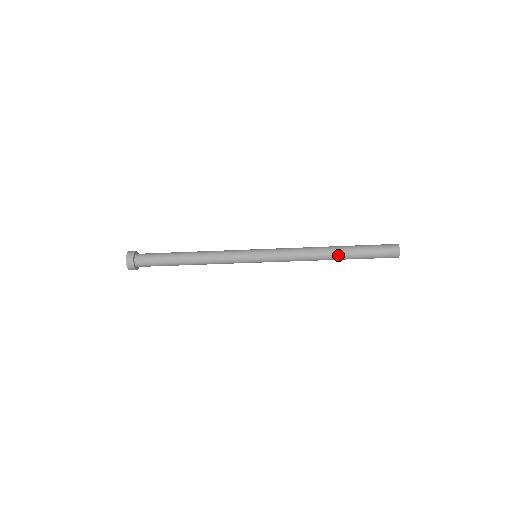
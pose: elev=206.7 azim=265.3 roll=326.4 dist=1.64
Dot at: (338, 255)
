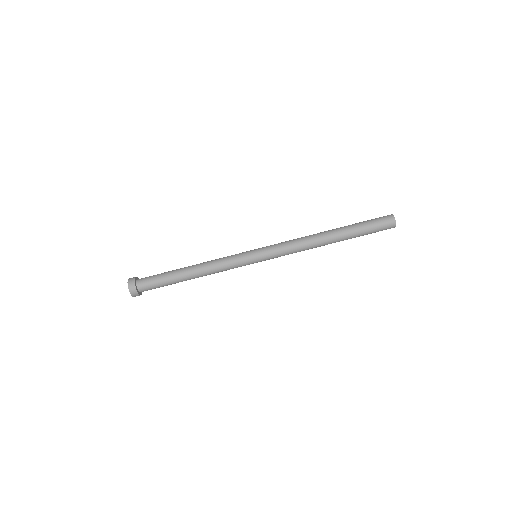
Dot at: (334, 231)
